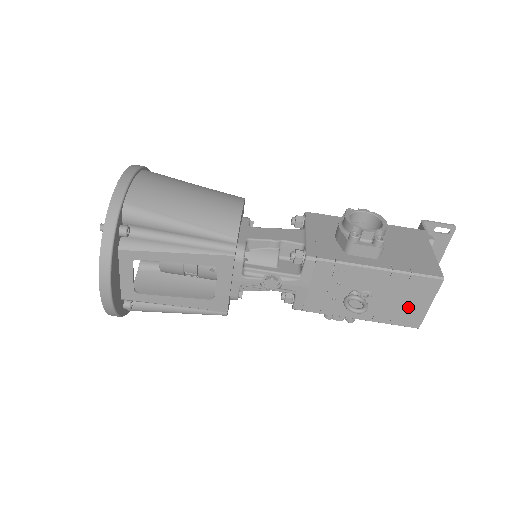
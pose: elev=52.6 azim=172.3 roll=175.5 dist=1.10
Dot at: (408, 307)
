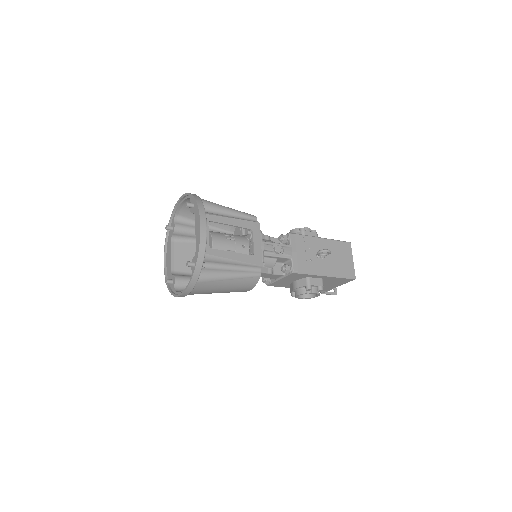
Dot at: (345, 263)
